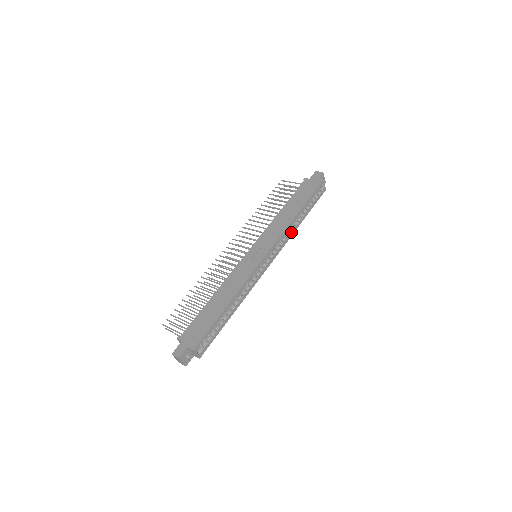
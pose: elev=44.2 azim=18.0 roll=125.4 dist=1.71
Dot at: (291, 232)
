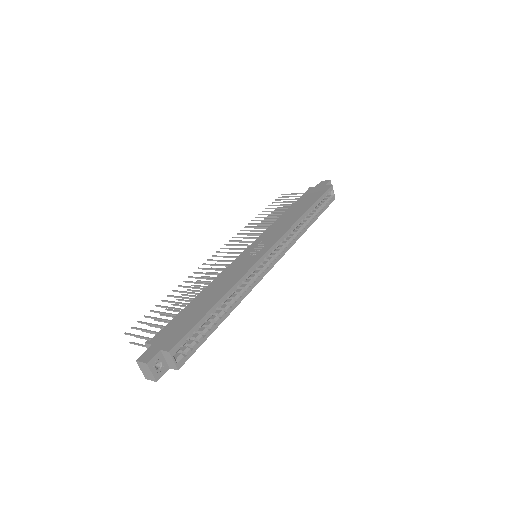
Dot at: (299, 233)
